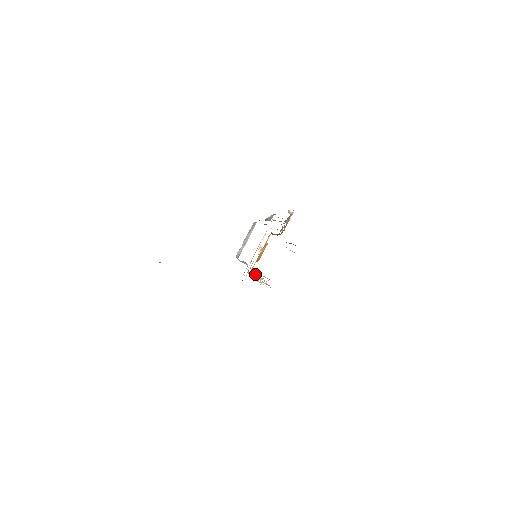
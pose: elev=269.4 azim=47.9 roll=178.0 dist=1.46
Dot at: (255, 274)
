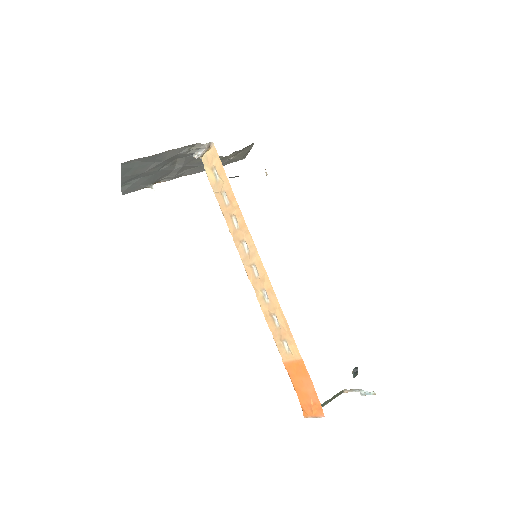
Dot at: (266, 309)
